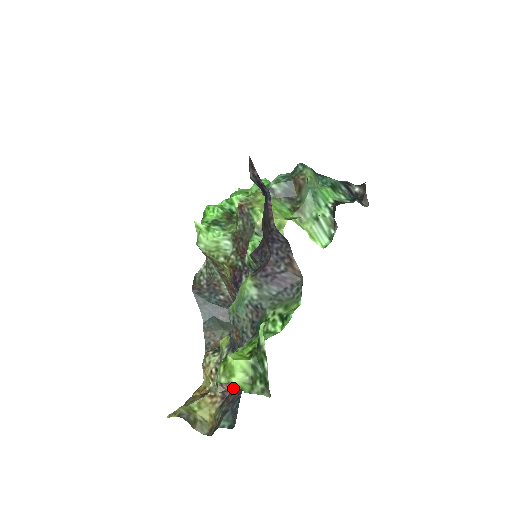
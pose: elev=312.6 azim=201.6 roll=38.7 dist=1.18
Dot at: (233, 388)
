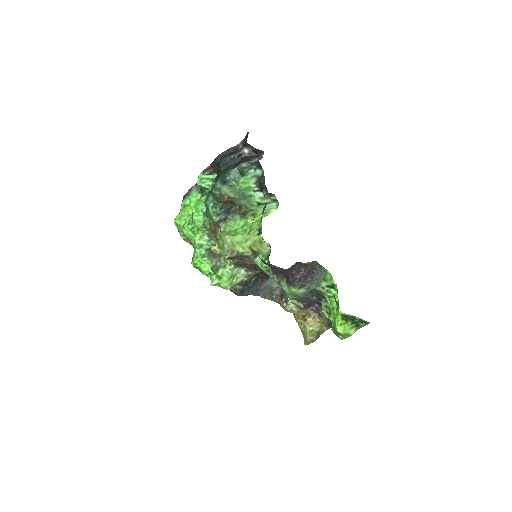
Dot at: (317, 307)
